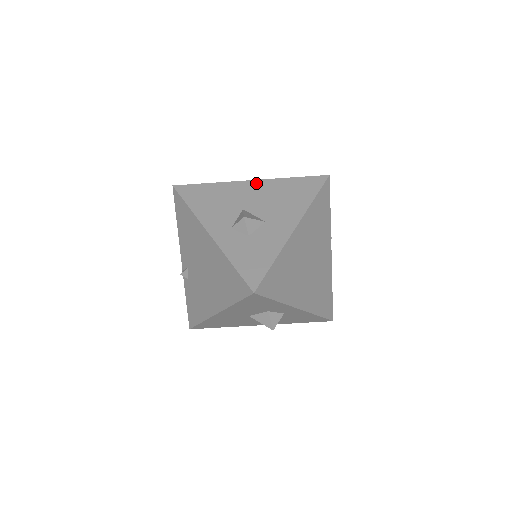
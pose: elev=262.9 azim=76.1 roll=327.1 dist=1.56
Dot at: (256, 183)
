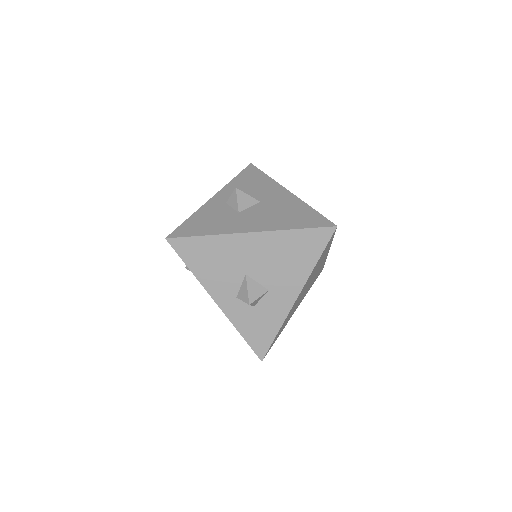
Dot at: (257, 237)
